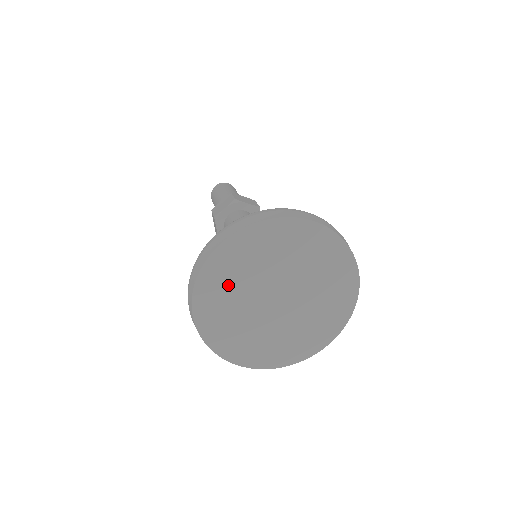
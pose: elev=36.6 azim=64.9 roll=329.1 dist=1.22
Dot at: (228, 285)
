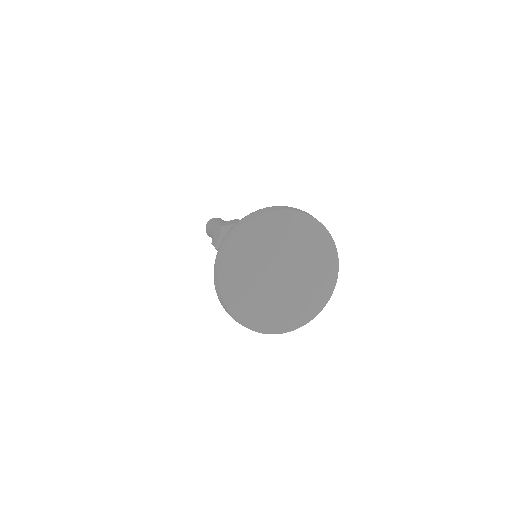
Dot at: (257, 245)
